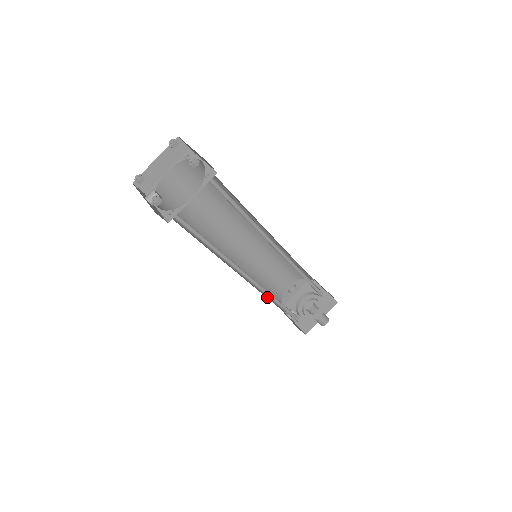
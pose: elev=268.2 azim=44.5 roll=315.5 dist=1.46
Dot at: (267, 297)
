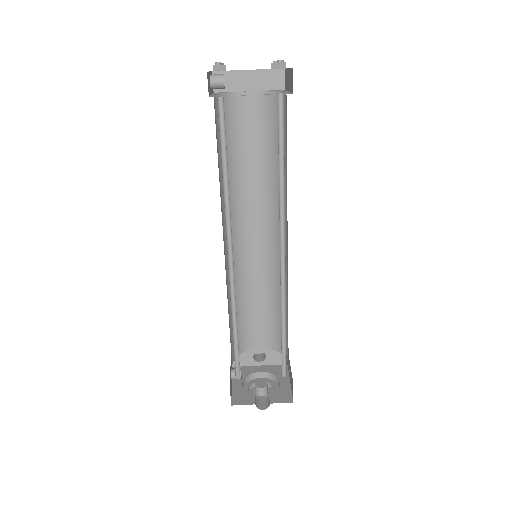
Dot at: (230, 323)
